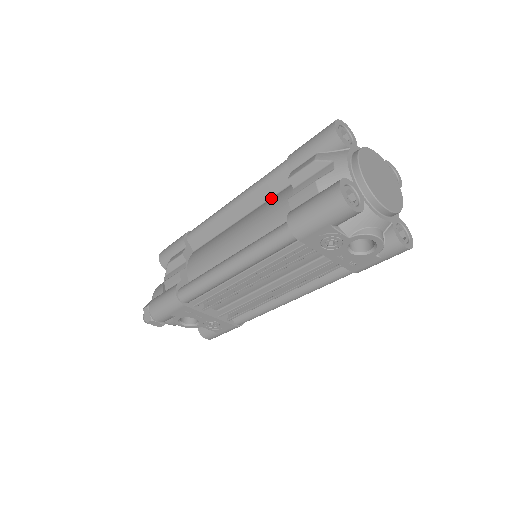
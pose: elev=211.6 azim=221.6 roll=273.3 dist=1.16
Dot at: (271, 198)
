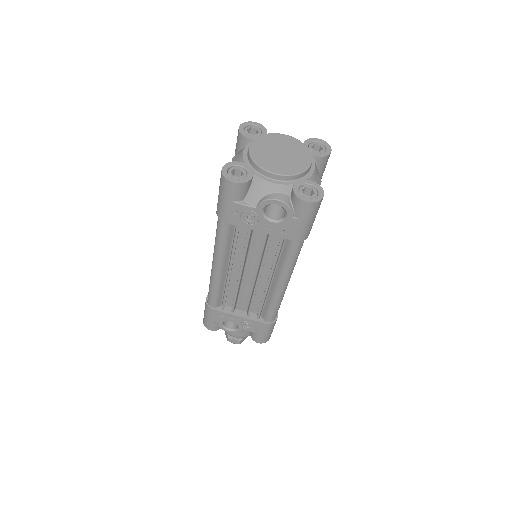
Dot at: occluded
